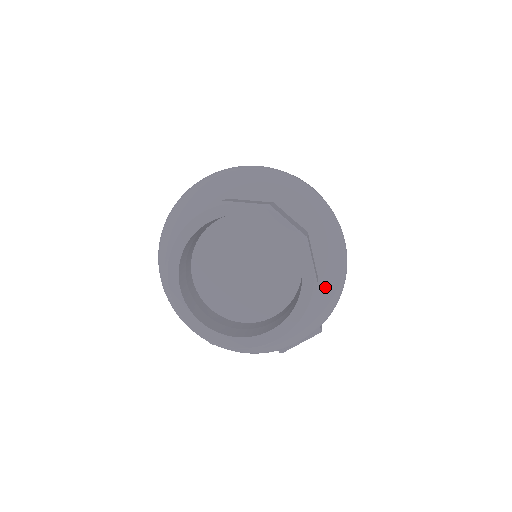
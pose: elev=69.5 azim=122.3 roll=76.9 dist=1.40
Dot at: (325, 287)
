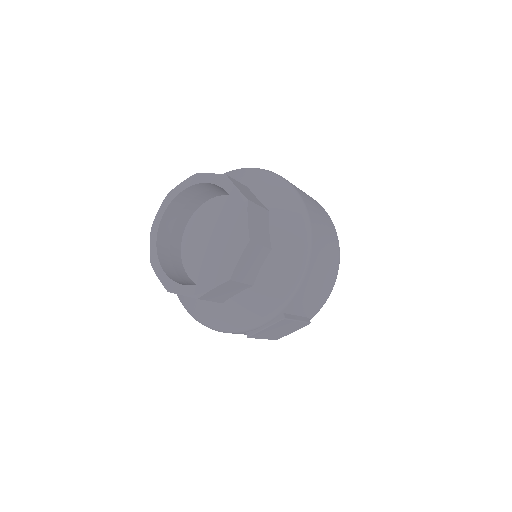
Dot at: (281, 264)
